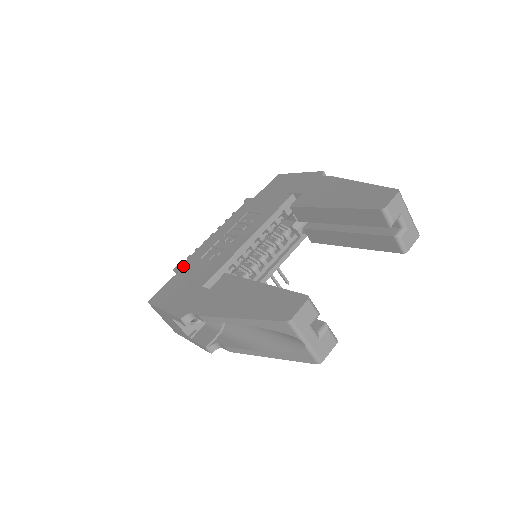
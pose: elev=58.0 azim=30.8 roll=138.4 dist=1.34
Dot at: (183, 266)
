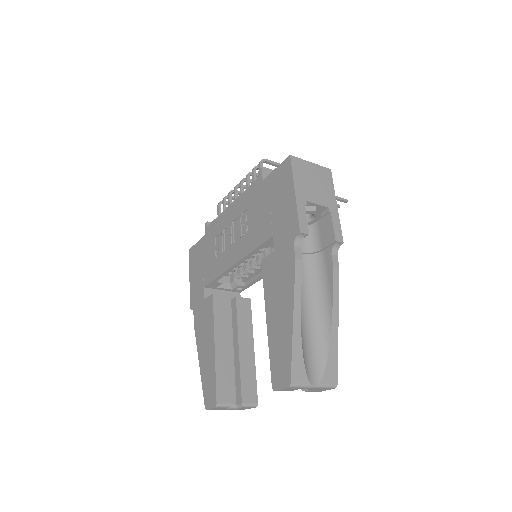
Dot at: (208, 231)
